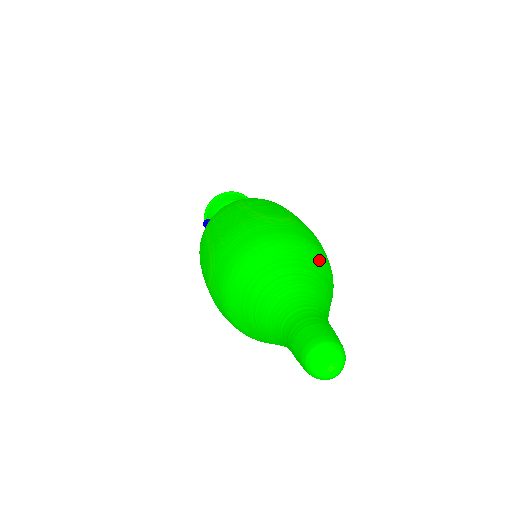
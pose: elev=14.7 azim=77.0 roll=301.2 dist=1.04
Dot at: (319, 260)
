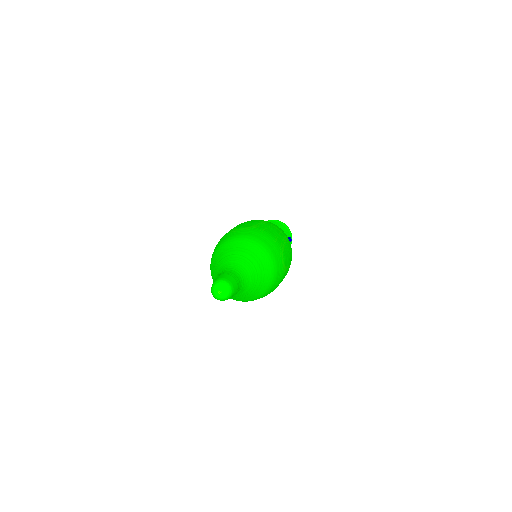
Dot at: (254, 246)
